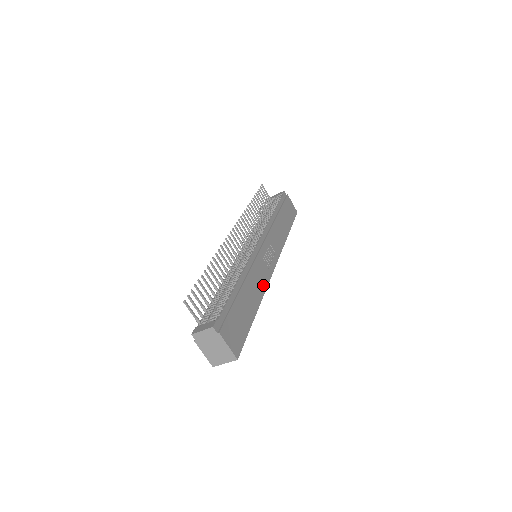
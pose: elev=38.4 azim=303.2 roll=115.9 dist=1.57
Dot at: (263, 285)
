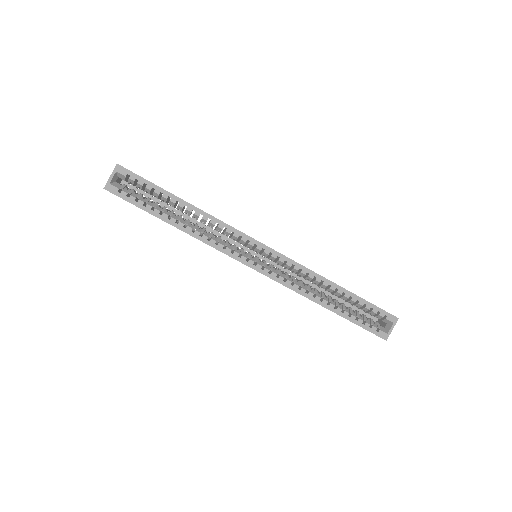
Dot at: (221, 221)
